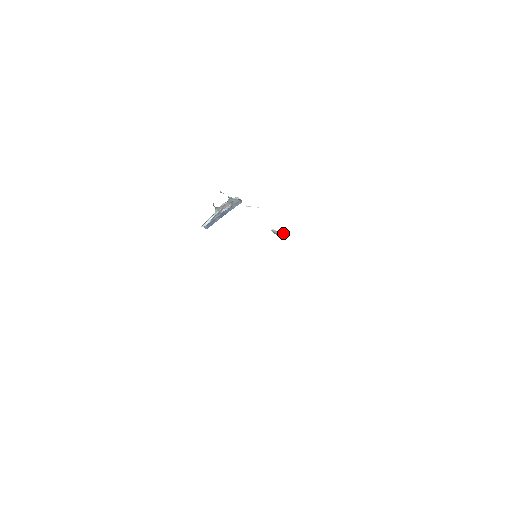
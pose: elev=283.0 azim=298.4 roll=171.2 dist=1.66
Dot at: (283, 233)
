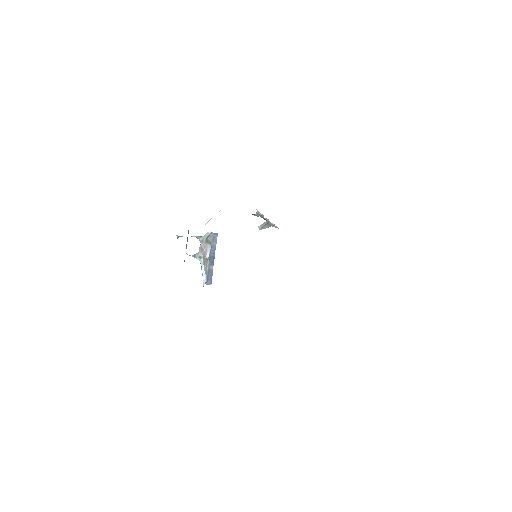
Dot at: (263, 216)
